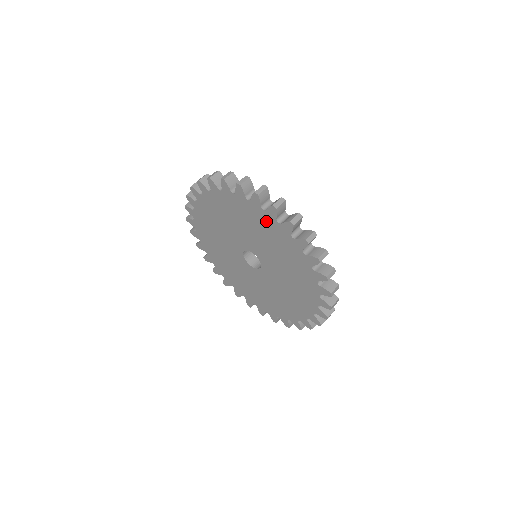
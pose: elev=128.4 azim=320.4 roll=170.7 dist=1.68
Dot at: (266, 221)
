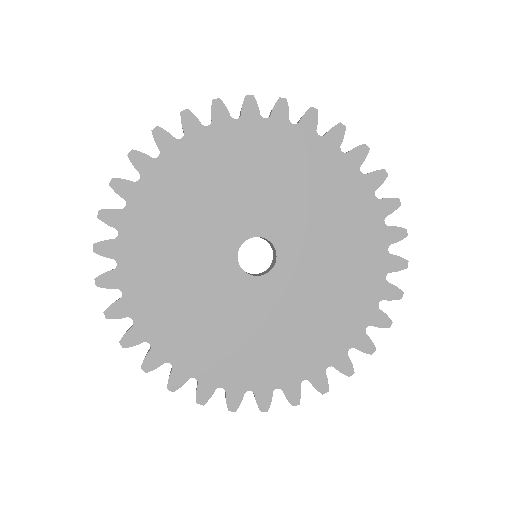
Dot at: (248, 137)
